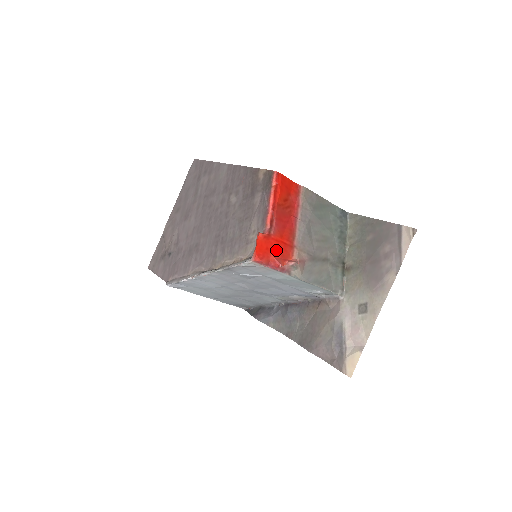
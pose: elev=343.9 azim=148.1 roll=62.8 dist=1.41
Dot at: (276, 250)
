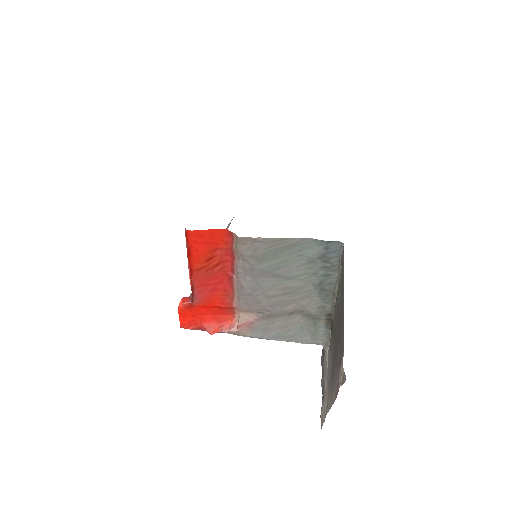
Dot at: (207, 315)
